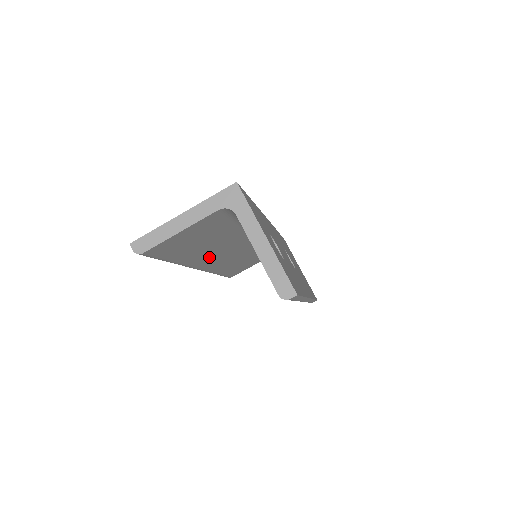
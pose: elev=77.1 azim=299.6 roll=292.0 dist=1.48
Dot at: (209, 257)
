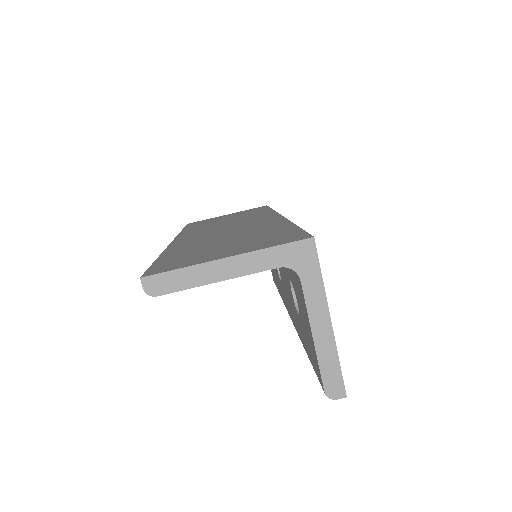
Dot at: occluded
